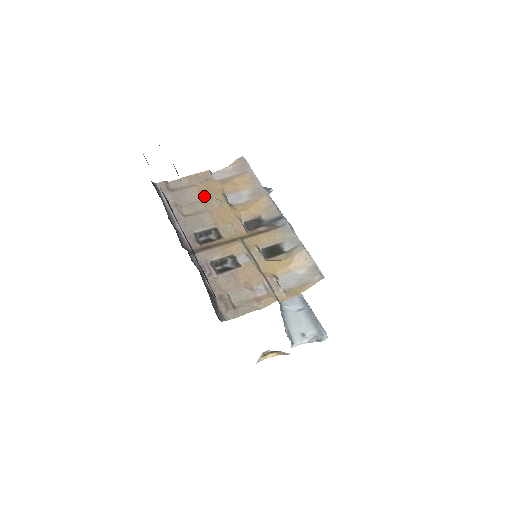
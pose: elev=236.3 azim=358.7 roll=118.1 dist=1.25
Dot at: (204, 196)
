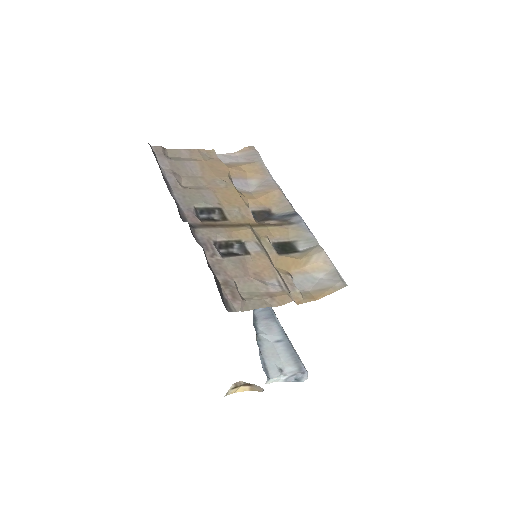
Dot at: (207, 173)
